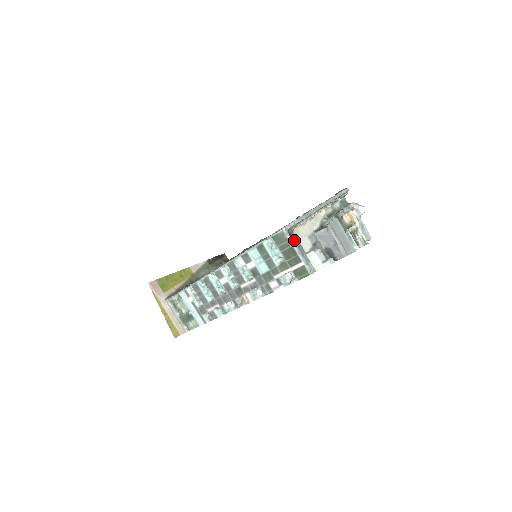
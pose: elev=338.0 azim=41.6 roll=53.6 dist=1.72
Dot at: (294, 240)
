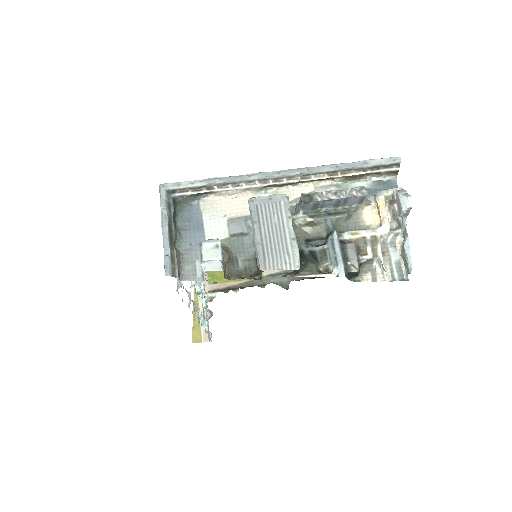
Dot at: (191, 215)
